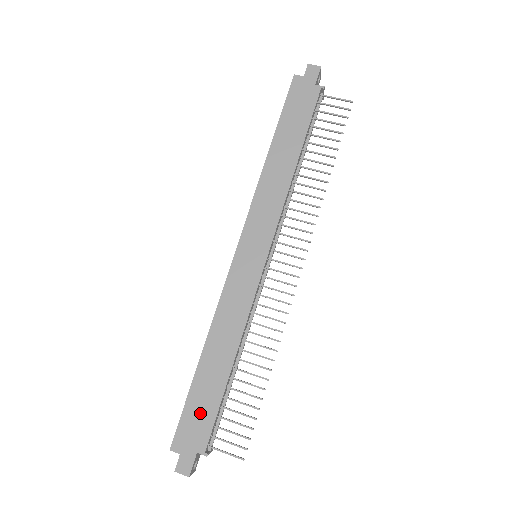
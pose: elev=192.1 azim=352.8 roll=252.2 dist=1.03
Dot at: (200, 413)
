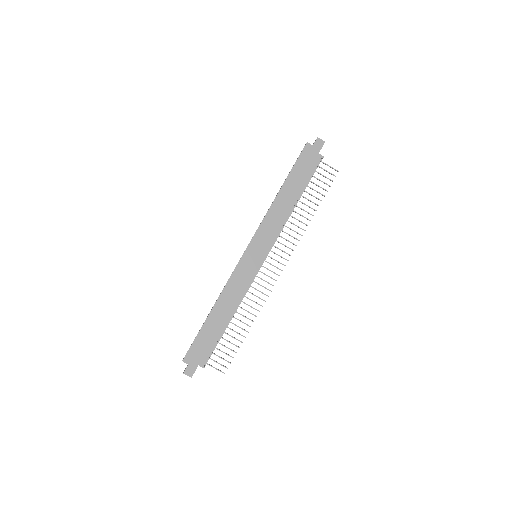
Dot at: (204, 344)
